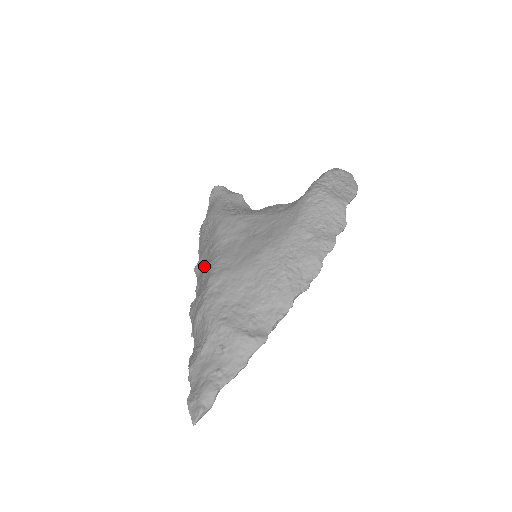
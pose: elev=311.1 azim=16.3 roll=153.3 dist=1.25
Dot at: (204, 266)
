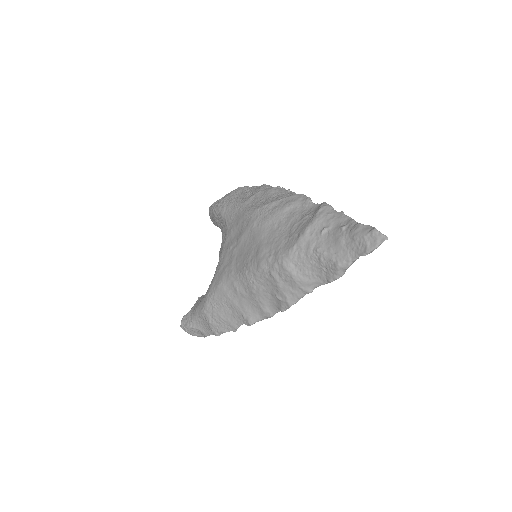
Dot at: (249, 298)
